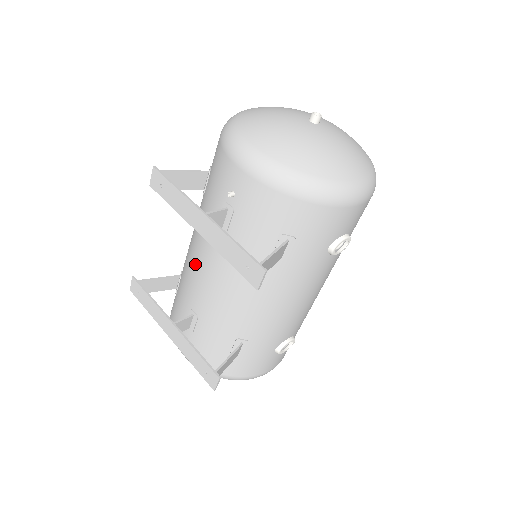
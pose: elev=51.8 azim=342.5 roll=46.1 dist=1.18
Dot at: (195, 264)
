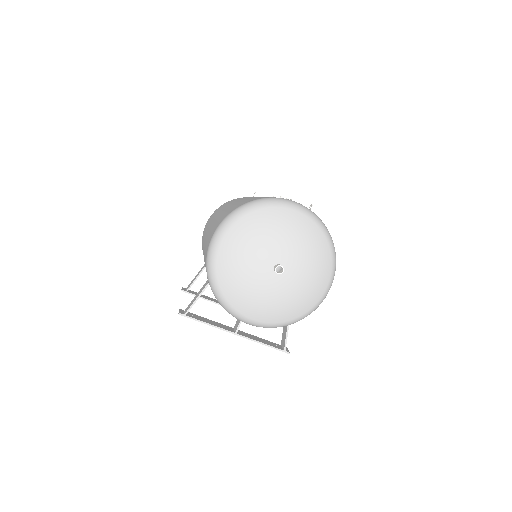
Dot at: occluded
